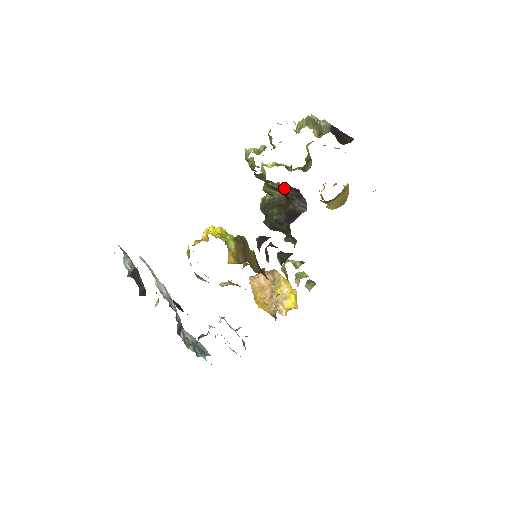
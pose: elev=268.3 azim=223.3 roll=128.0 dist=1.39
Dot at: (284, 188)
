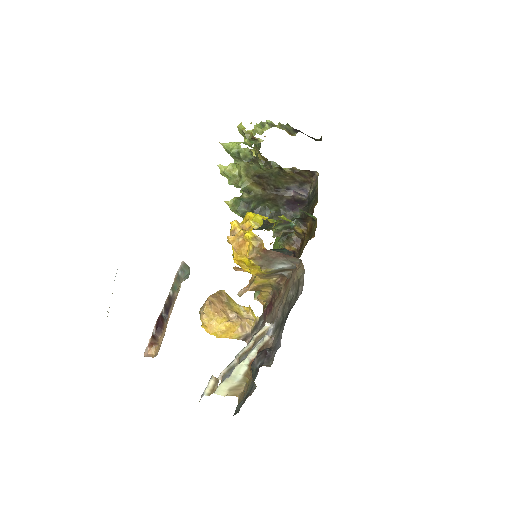
Dot at: (298, 173)
